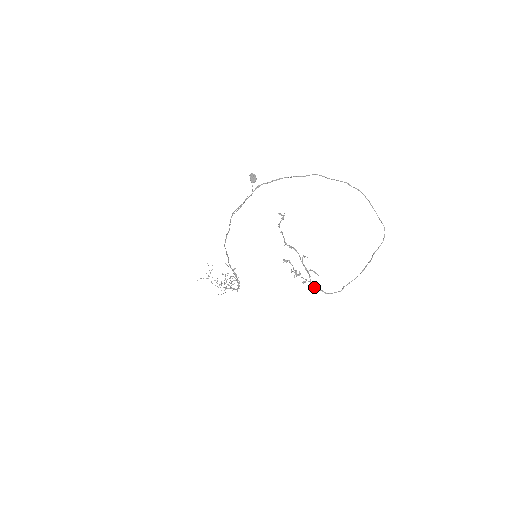
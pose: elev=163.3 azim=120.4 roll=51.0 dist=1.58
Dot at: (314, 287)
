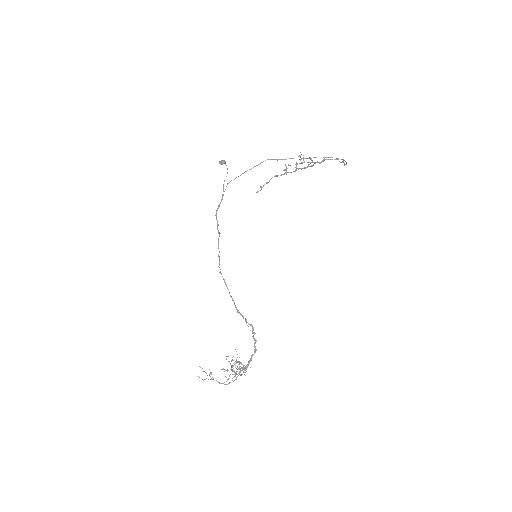
Dot at: (321, 161)
